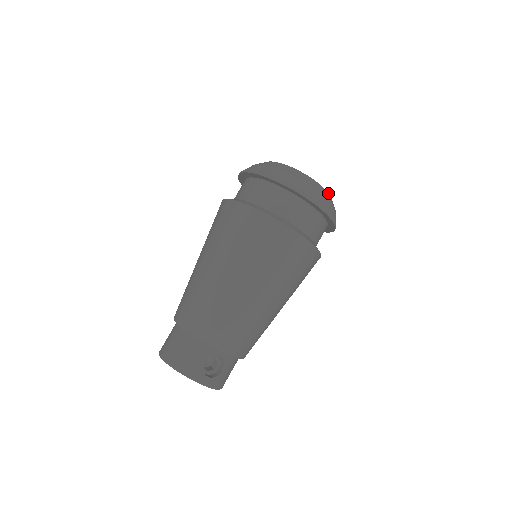
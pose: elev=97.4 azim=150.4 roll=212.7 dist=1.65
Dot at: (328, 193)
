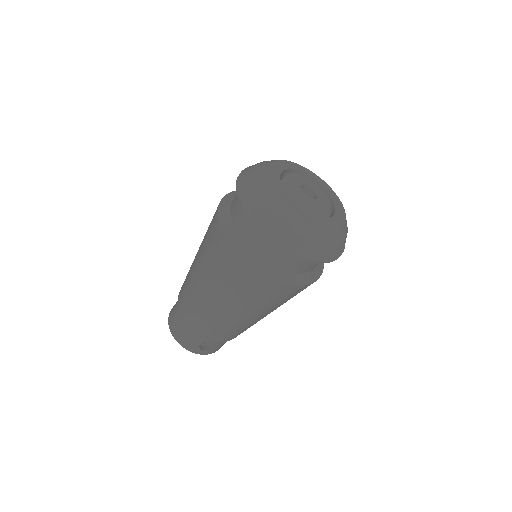
Dot at: (334, 229)
